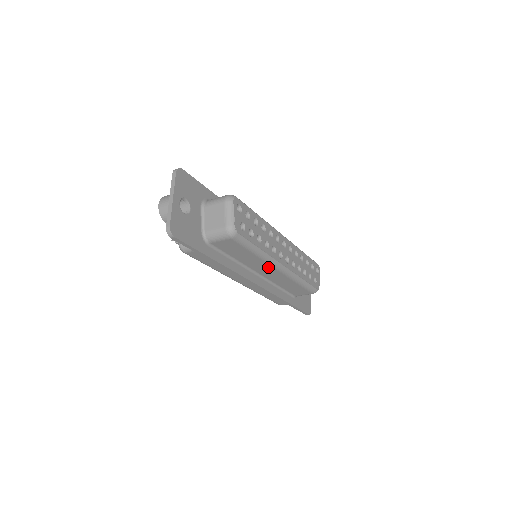
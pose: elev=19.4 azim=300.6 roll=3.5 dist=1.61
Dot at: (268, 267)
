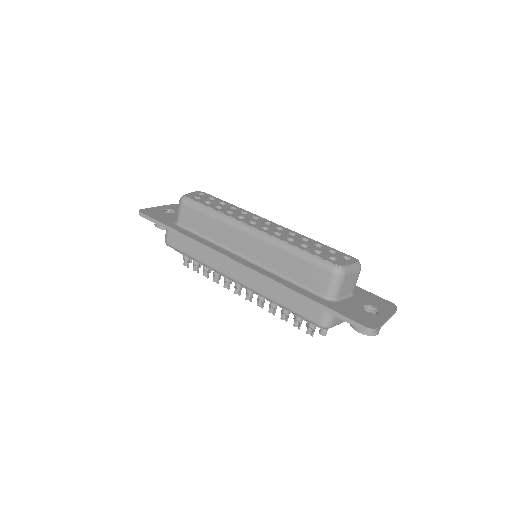
Dot at: (239, 235)
